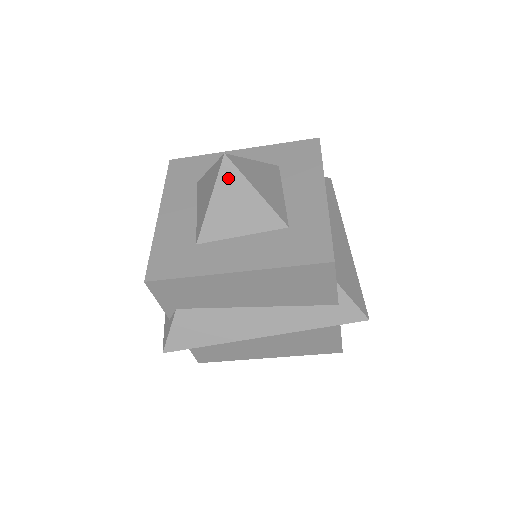
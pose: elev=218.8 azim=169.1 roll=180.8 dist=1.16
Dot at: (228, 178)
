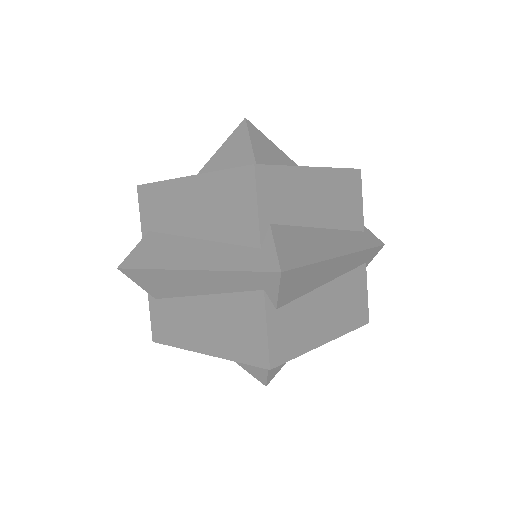
Dot at: (255, 133)
